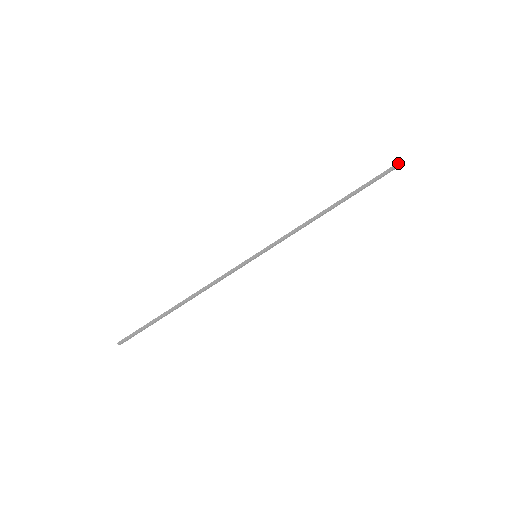
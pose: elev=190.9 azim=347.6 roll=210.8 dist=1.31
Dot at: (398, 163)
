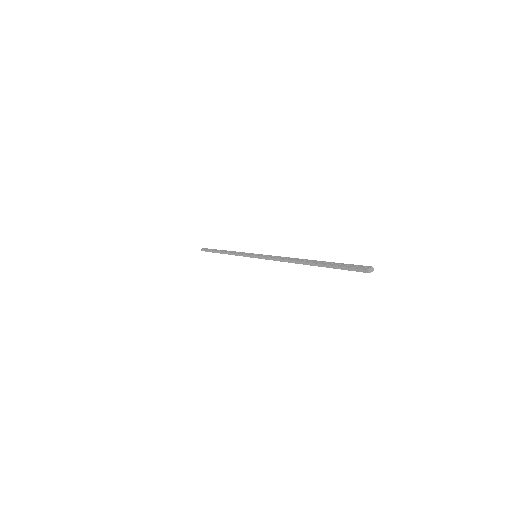
Dot at: (363, 269)
